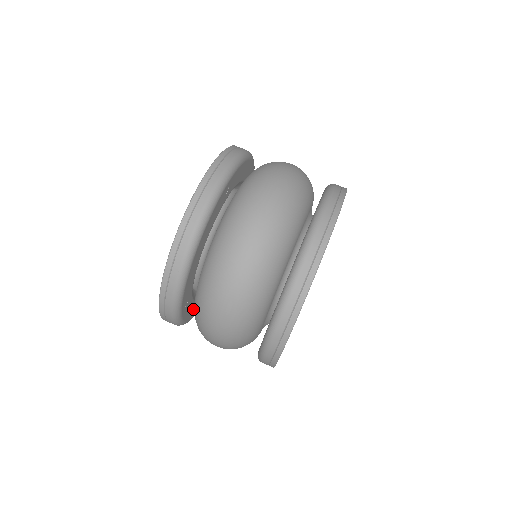
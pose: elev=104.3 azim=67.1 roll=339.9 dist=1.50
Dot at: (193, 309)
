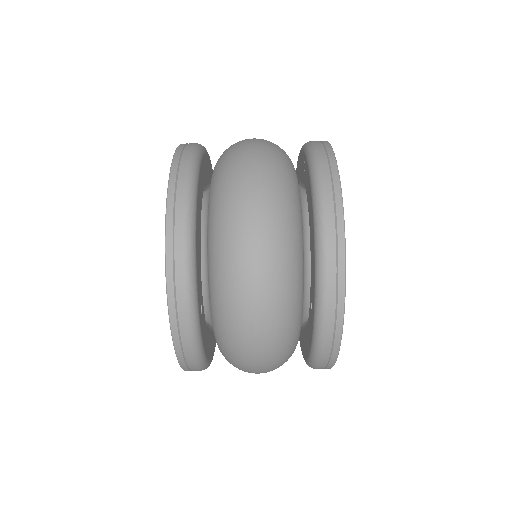
Dot at: occluded
